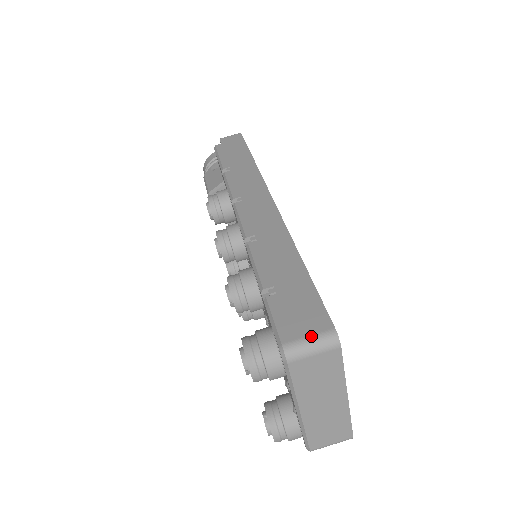
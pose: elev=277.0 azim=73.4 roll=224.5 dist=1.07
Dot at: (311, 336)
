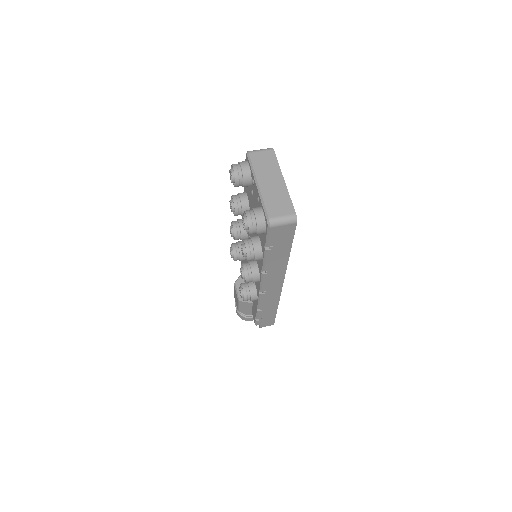
Dot at: occluded
